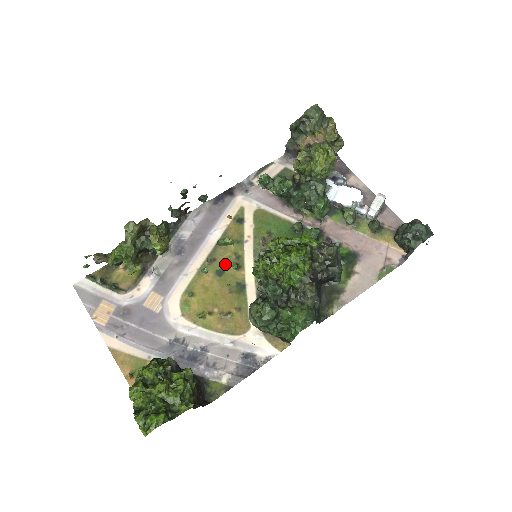
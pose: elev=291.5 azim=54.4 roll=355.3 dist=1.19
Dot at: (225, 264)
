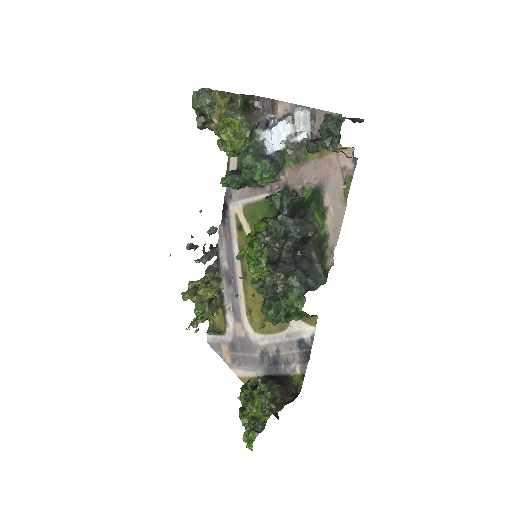
Dot at: occluded
